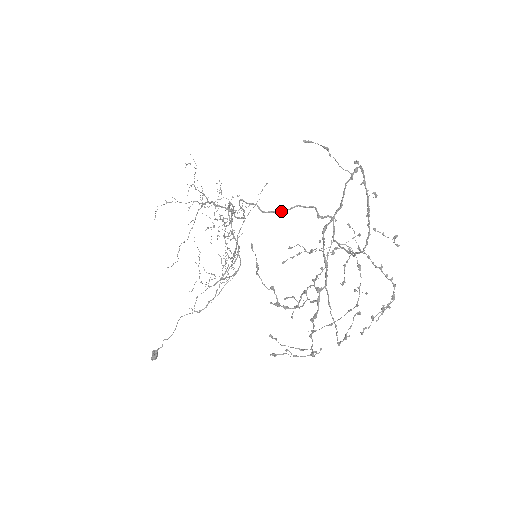
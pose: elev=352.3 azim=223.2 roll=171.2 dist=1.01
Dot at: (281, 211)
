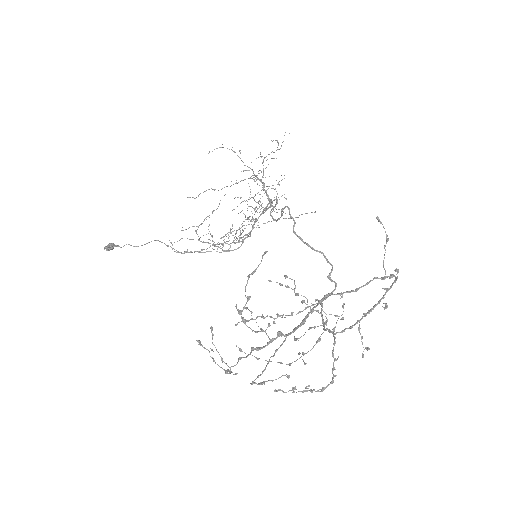
Dot at: (307, 245)
